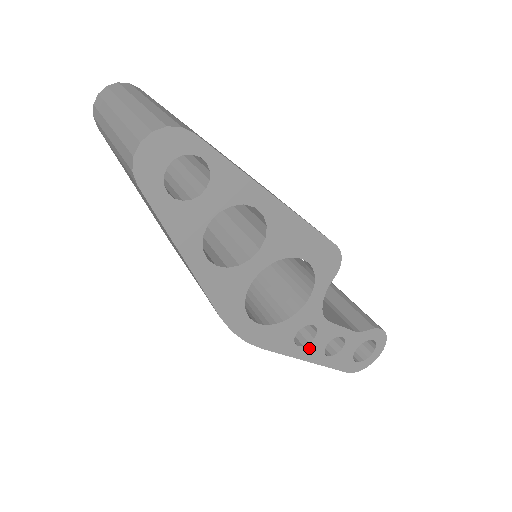
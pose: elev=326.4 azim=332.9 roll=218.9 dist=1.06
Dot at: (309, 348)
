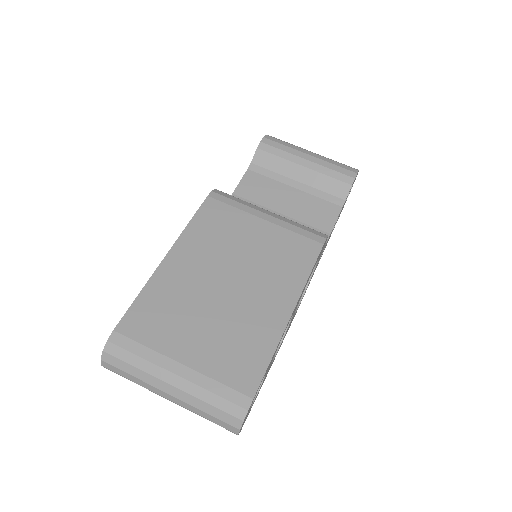
Dot at: (324, 249)
